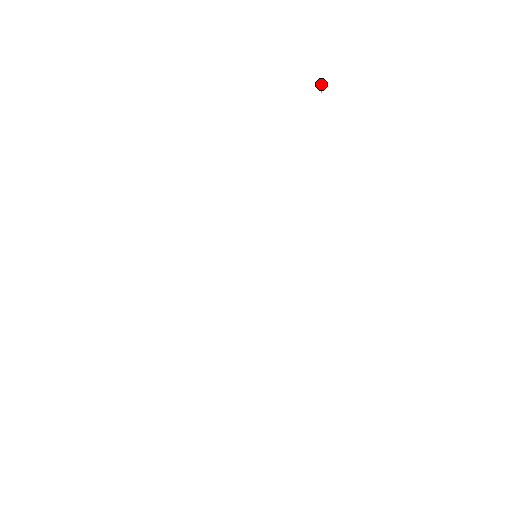
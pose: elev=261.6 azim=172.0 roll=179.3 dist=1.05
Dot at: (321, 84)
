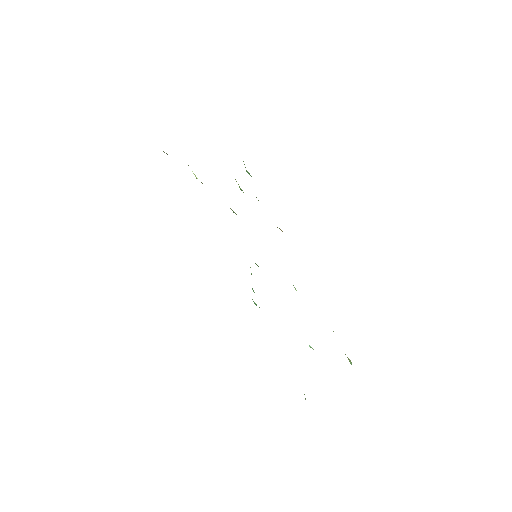
Dot at: (244, 164)
